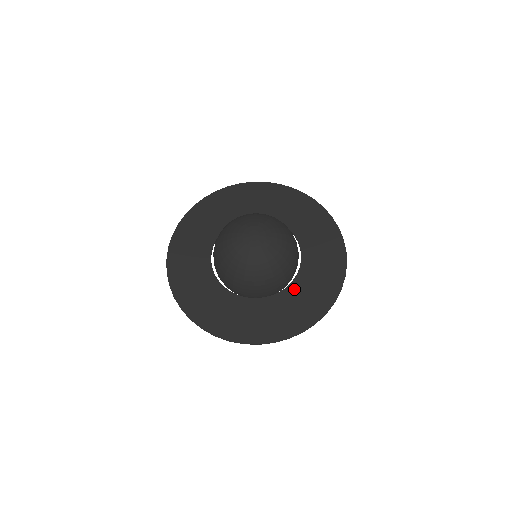
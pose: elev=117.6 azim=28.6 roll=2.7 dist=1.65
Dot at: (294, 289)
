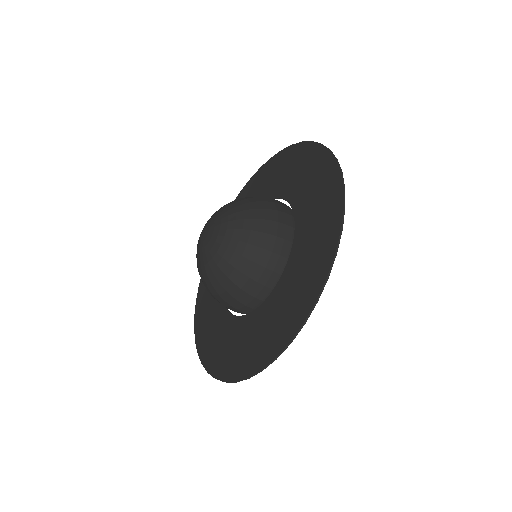
Dot at: (264, 310)
